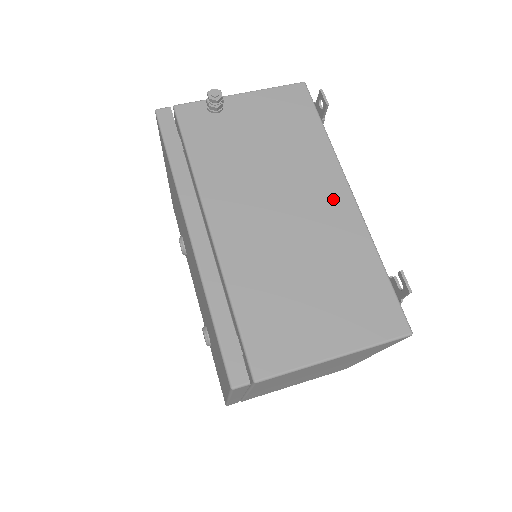
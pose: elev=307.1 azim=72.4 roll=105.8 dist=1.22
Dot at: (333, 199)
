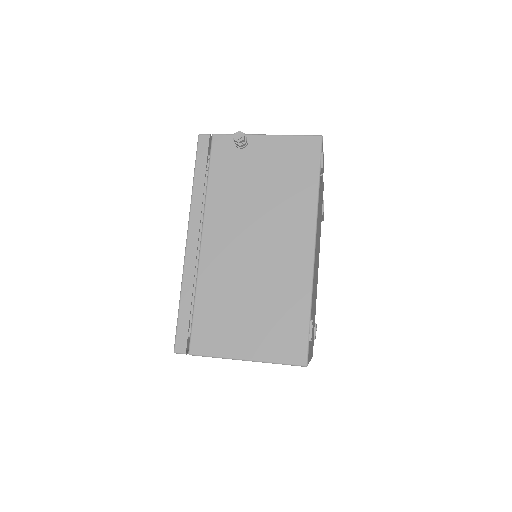
Dot at: (297, 246)
